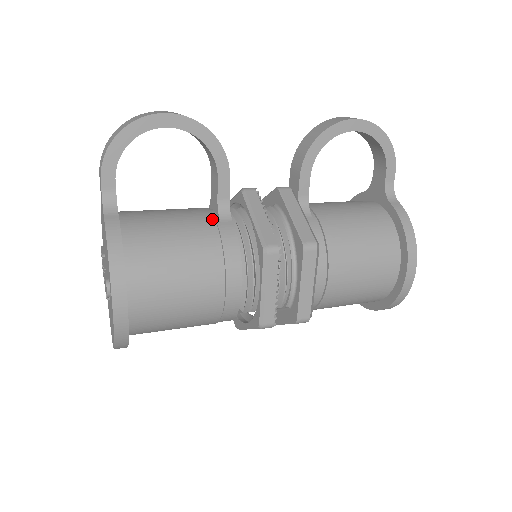
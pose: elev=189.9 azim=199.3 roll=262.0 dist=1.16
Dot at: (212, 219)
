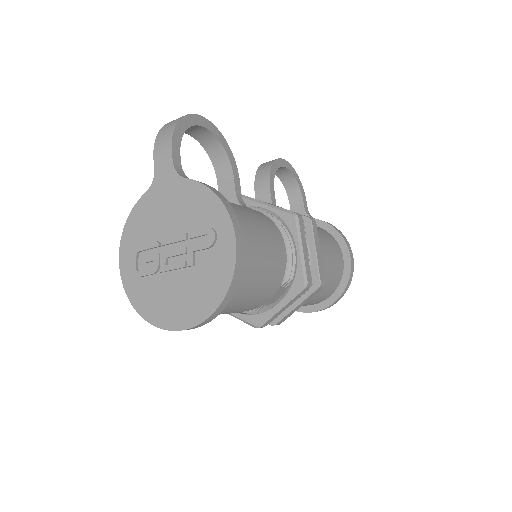
Dot at: occluded
